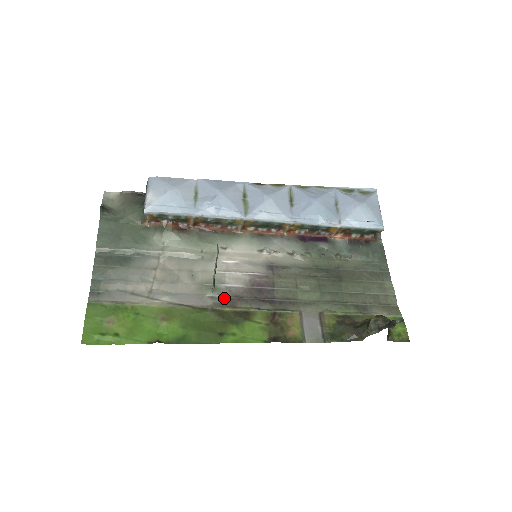
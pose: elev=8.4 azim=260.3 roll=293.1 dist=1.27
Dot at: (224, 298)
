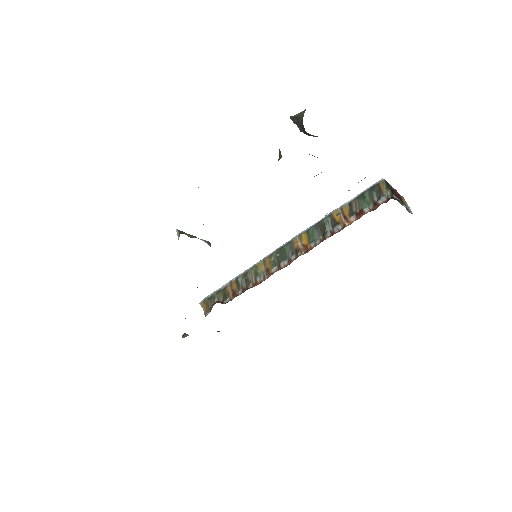
Dot at: occluded
